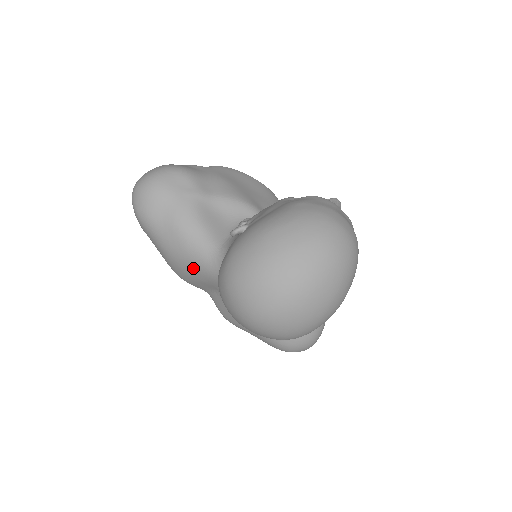
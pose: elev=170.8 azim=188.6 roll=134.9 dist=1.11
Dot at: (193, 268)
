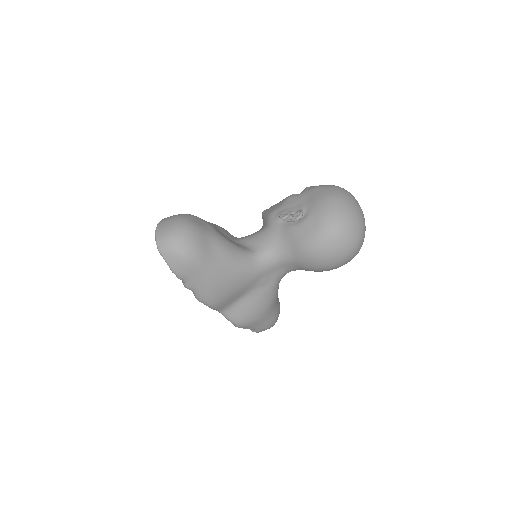
Dot at: (240, 279)
